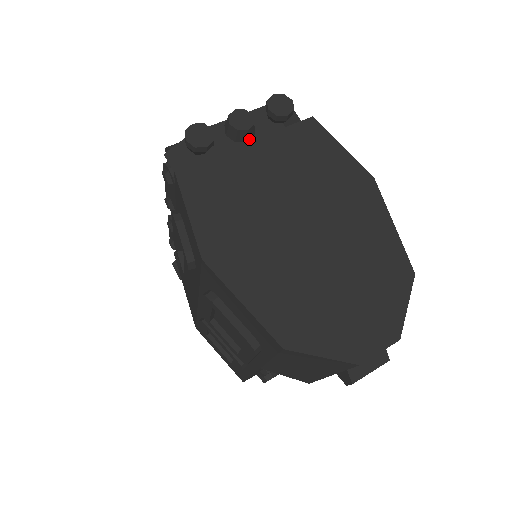
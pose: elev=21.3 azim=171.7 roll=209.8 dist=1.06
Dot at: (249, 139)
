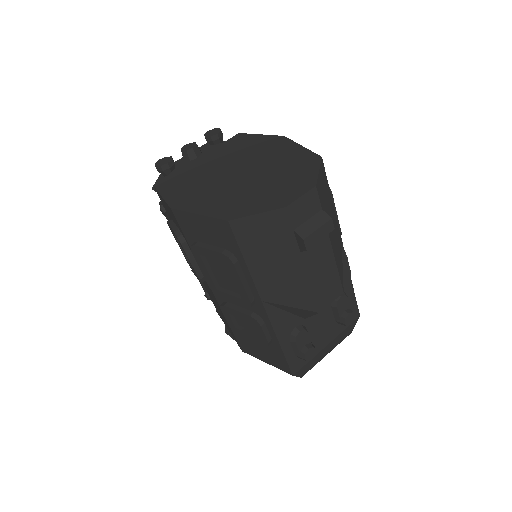
Dot at: (198, 156)
